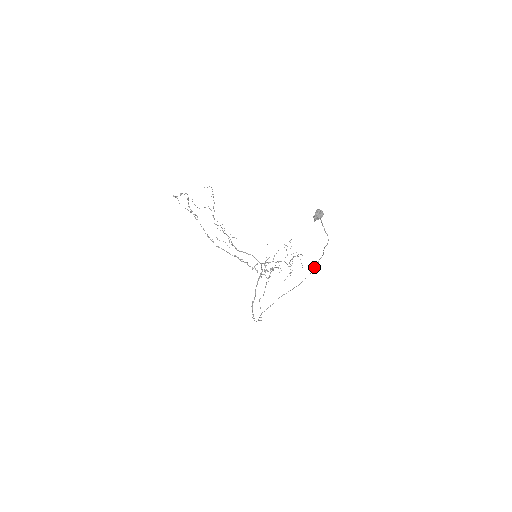
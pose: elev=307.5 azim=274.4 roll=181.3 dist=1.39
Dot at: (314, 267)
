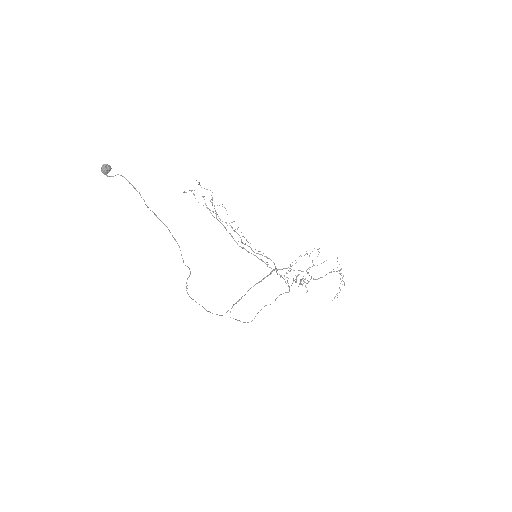
Dot at: (175, 239)
